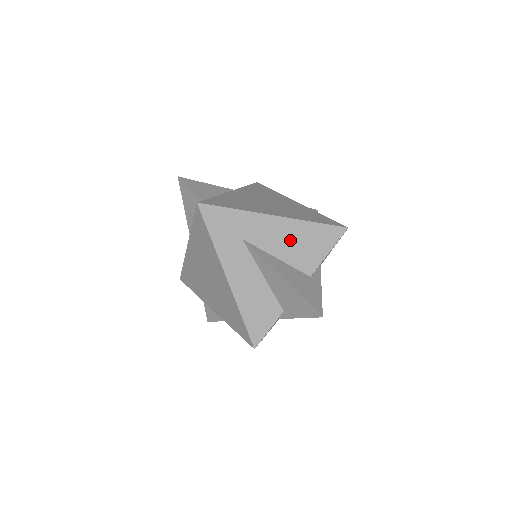
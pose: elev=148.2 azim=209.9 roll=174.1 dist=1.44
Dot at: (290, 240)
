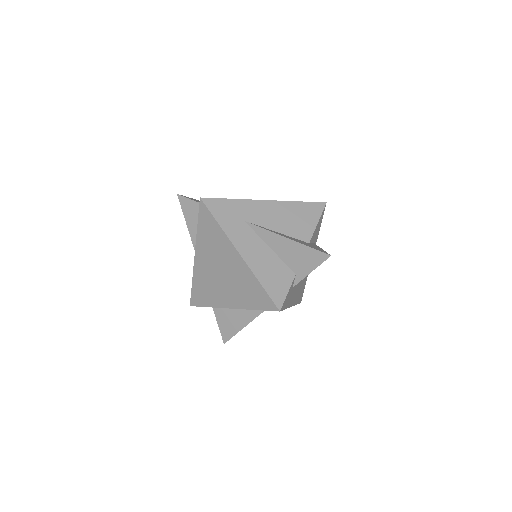
Dot at: (283, 217)
